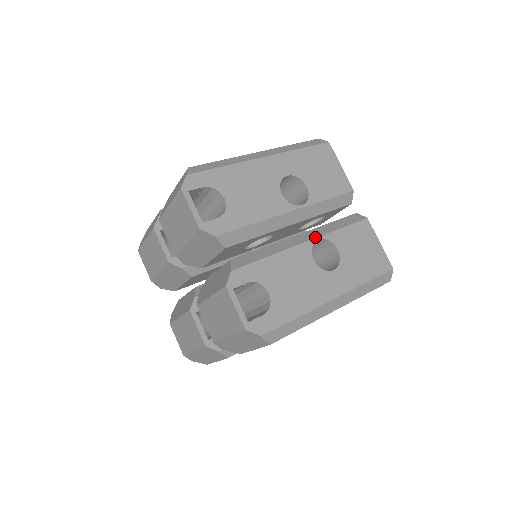
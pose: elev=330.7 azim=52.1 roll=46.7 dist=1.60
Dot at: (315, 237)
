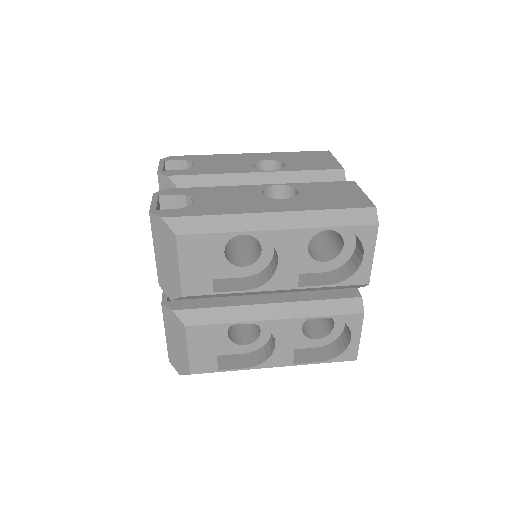
Dot at: (275, 184)
